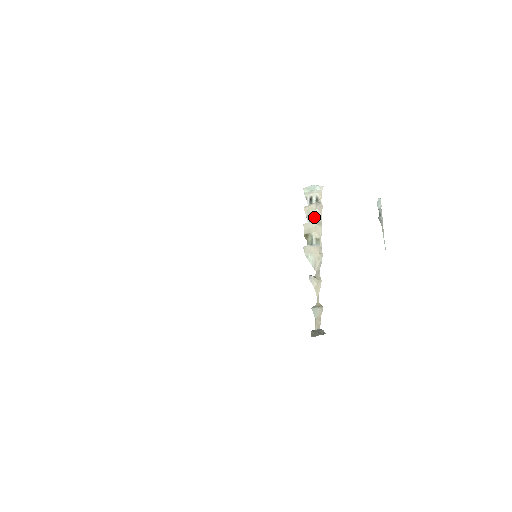
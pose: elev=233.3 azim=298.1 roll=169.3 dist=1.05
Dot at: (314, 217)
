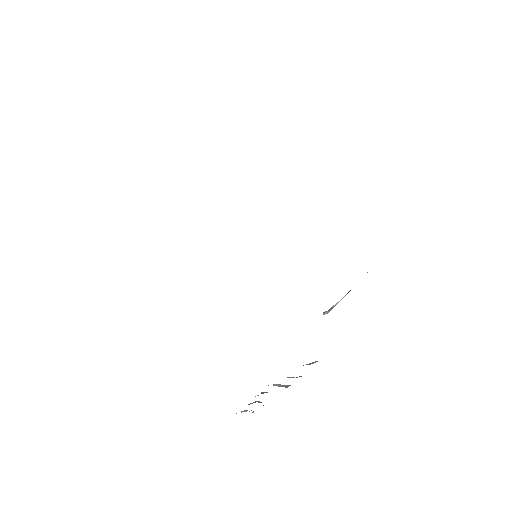
Dot at: (259, 402)
